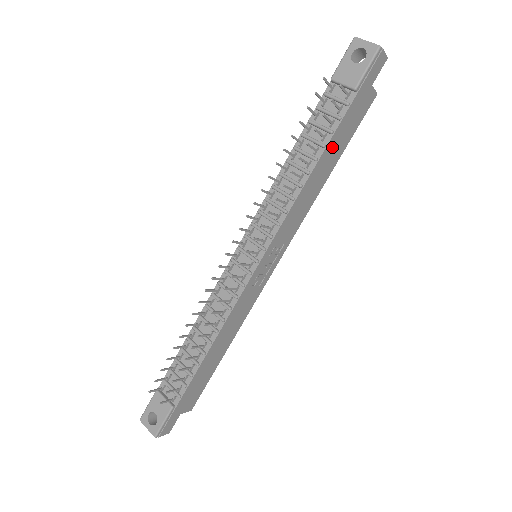
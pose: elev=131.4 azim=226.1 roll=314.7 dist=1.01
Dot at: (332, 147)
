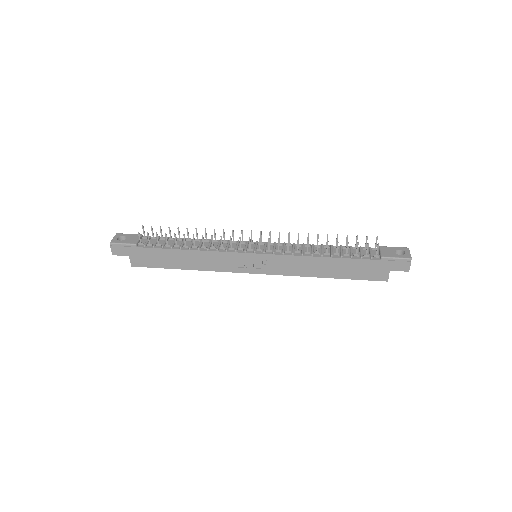
Dot at: (344, 264)
